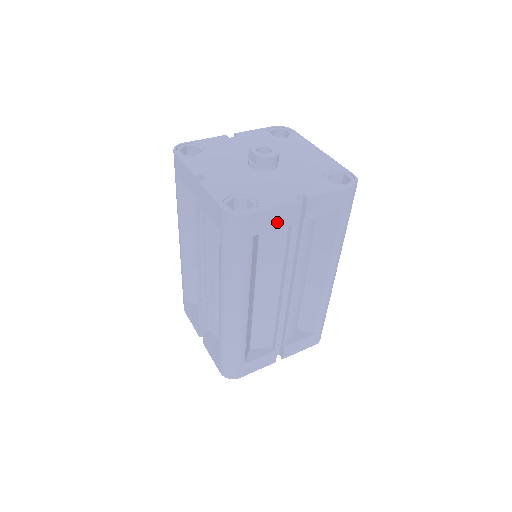
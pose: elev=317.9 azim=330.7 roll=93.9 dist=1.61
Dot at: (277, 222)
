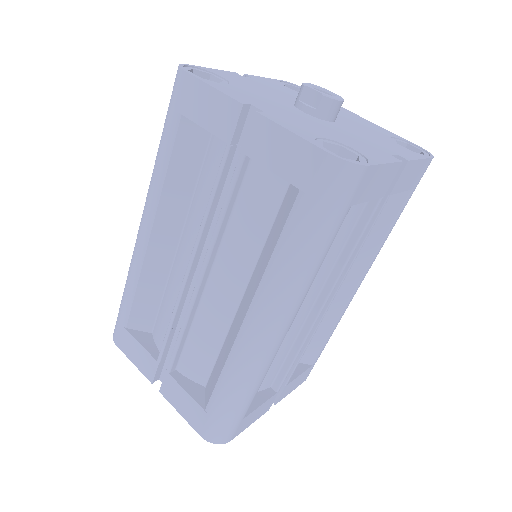
Dot at: (376, 189)
